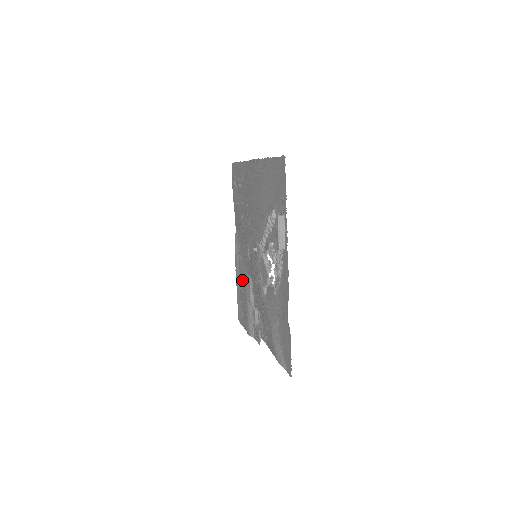
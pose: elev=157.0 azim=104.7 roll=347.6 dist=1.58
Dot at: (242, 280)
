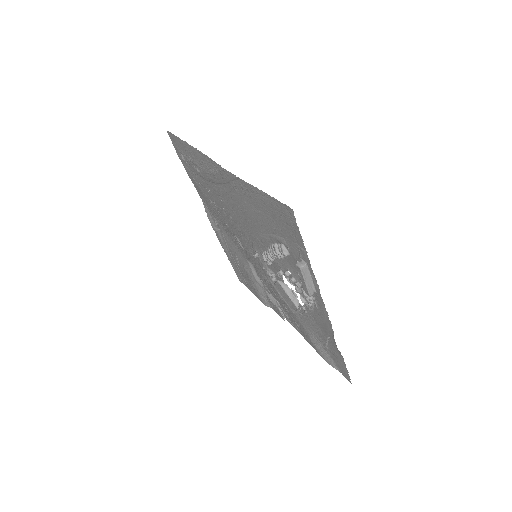
Dot at: (234, 255)
